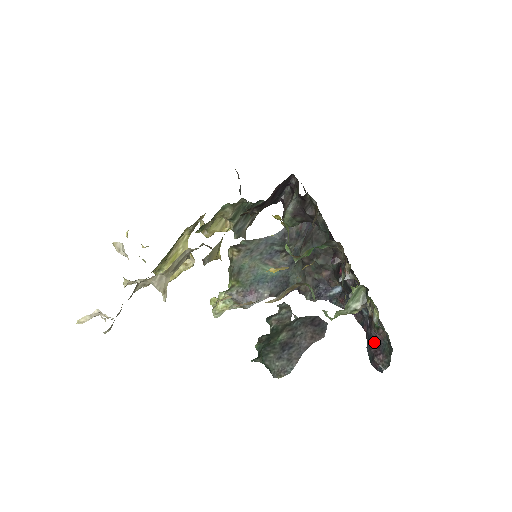
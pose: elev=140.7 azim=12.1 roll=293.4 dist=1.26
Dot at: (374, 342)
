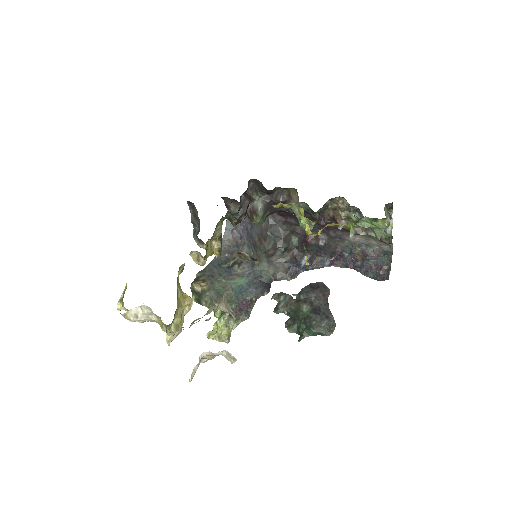
Dot at: (371, 264)
